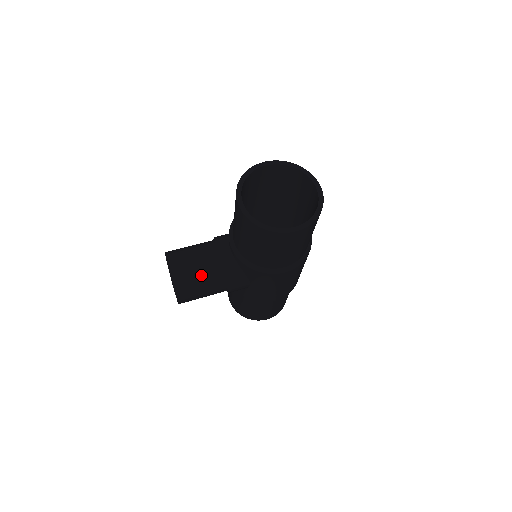
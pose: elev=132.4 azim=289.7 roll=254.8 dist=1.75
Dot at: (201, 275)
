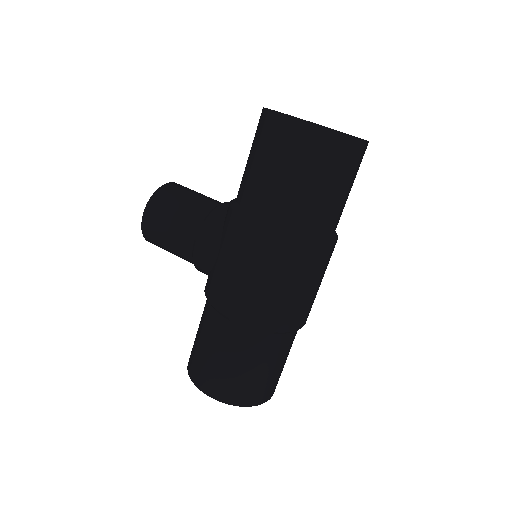
Dot at: (185, 201)
